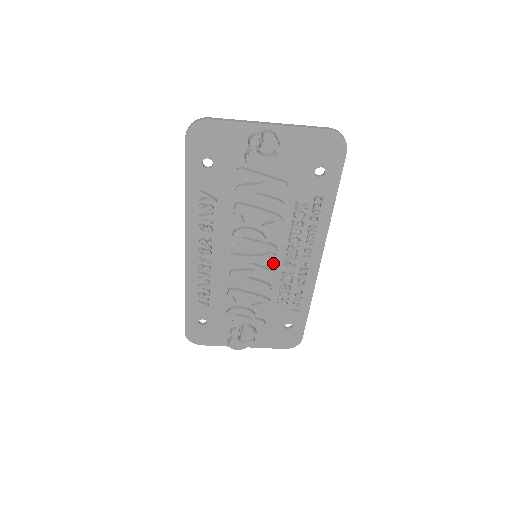
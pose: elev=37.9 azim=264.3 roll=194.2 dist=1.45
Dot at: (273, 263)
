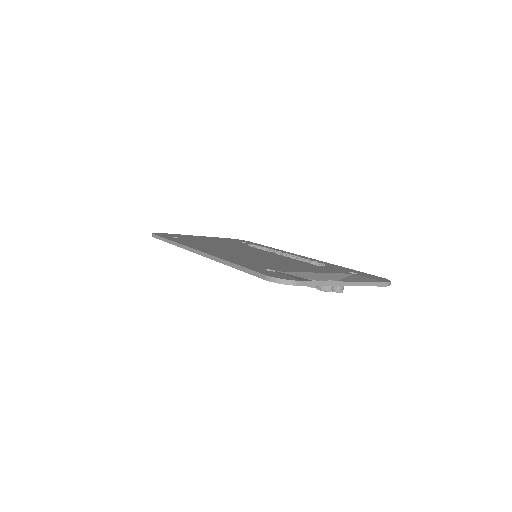
Dot at: occluded
